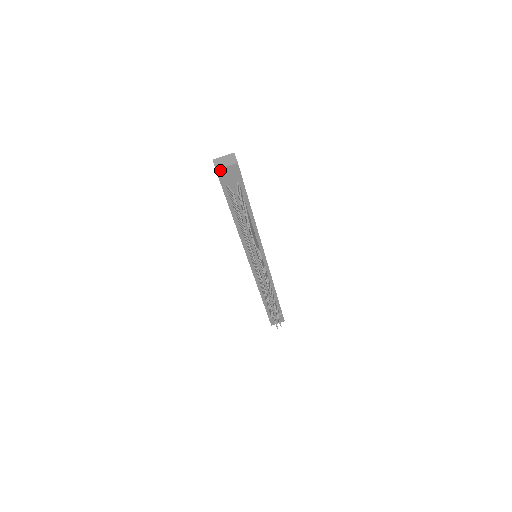
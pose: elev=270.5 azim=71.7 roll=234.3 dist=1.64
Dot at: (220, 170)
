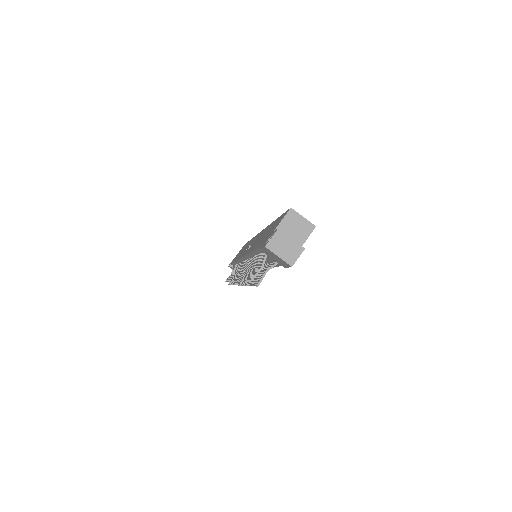
Dot at: (270, 250)
